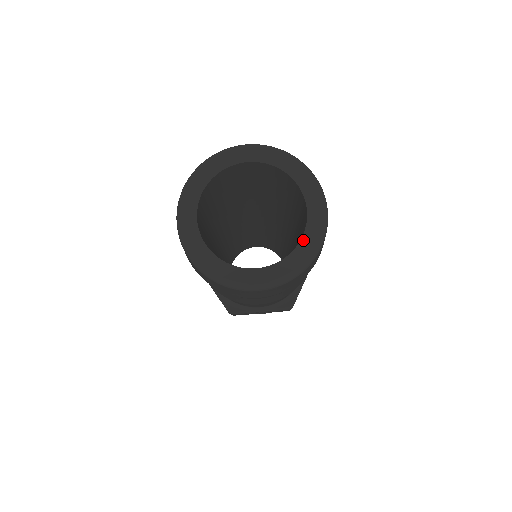
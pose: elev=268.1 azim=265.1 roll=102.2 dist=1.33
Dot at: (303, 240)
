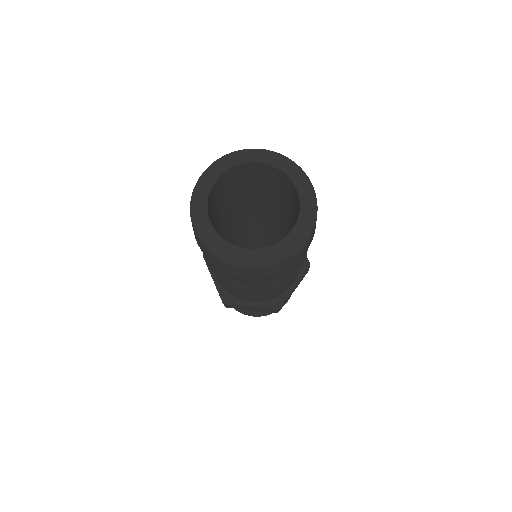
Dot at: (291, 233)
